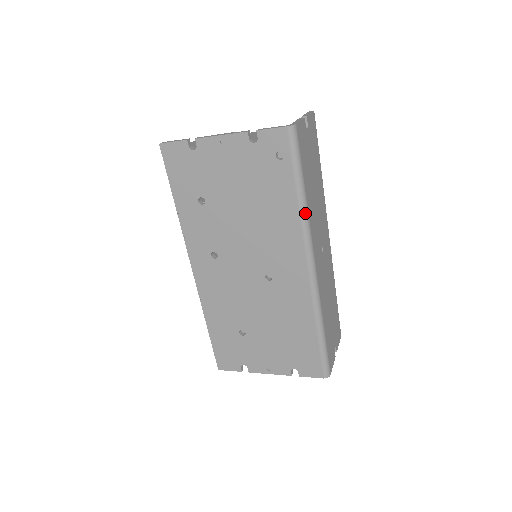
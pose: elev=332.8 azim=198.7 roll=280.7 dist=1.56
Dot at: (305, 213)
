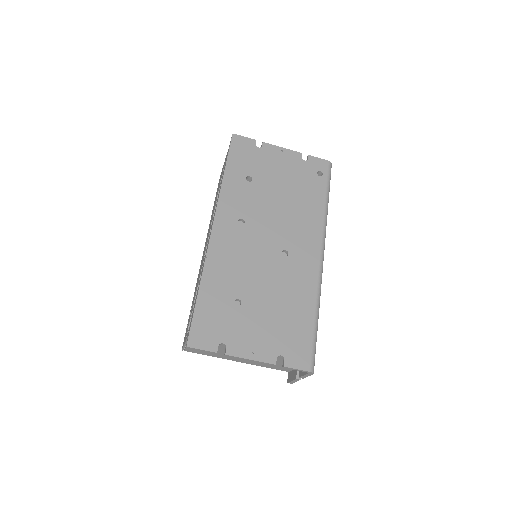
Dot at: occluded
